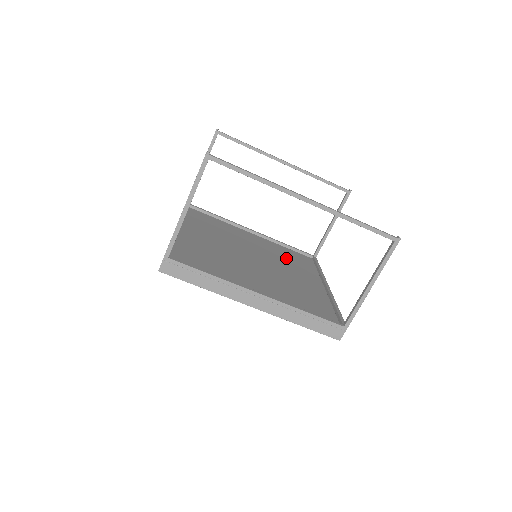
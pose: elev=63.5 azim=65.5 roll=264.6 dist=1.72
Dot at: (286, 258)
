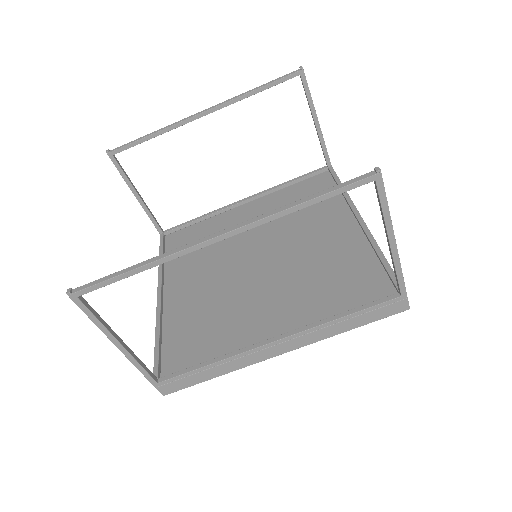
Dot at: occluded
